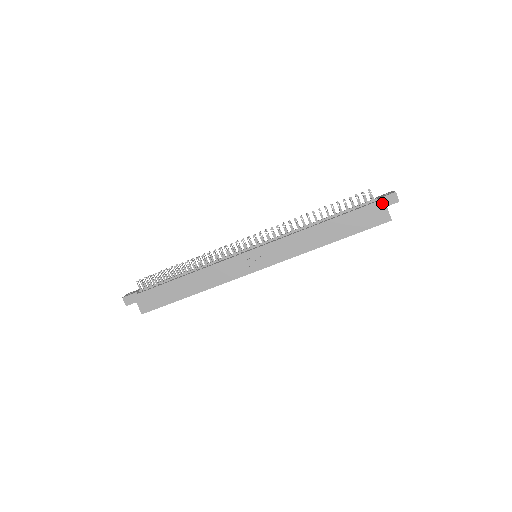
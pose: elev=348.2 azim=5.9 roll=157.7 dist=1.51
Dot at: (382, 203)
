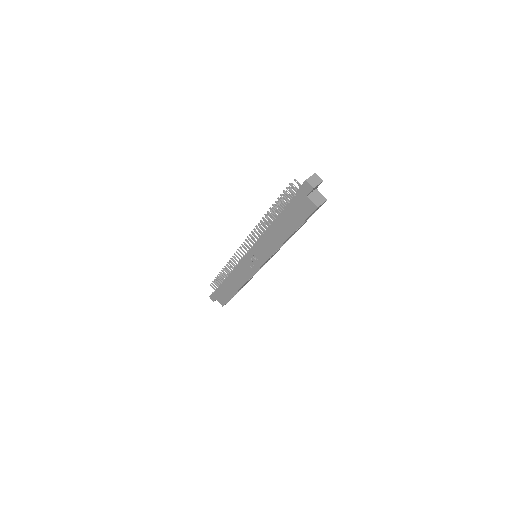
Dot at: (302, 194)
